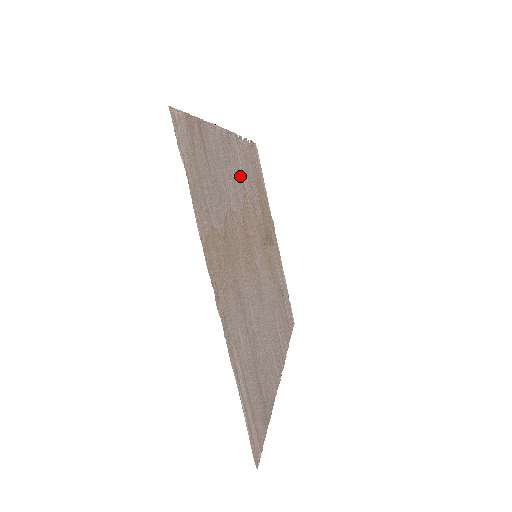
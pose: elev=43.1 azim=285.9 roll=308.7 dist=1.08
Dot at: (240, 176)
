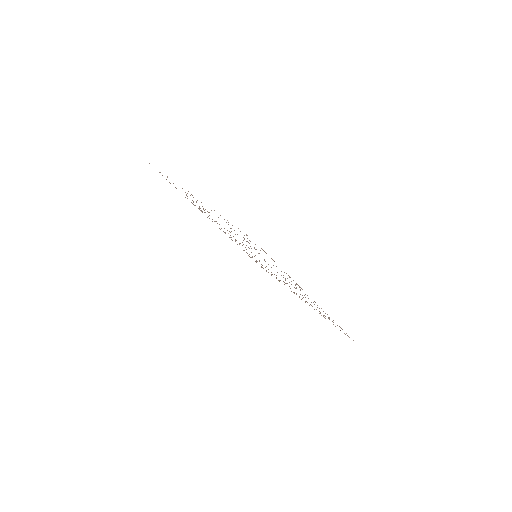
Dot at: occluded
